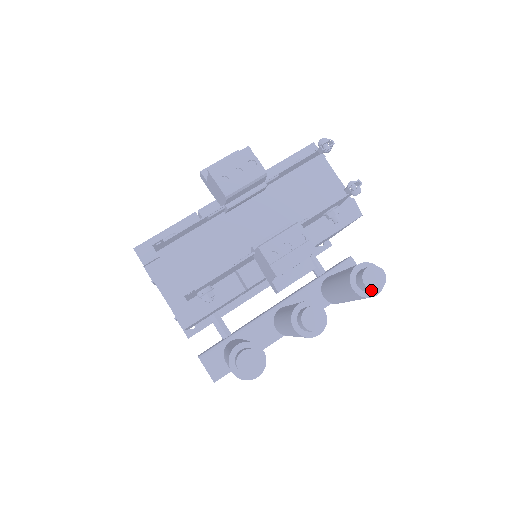
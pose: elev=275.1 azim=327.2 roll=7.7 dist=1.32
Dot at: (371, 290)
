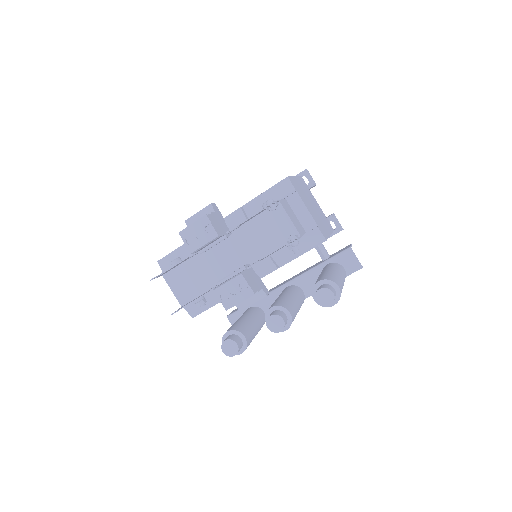
Dot at: (323, 305)
